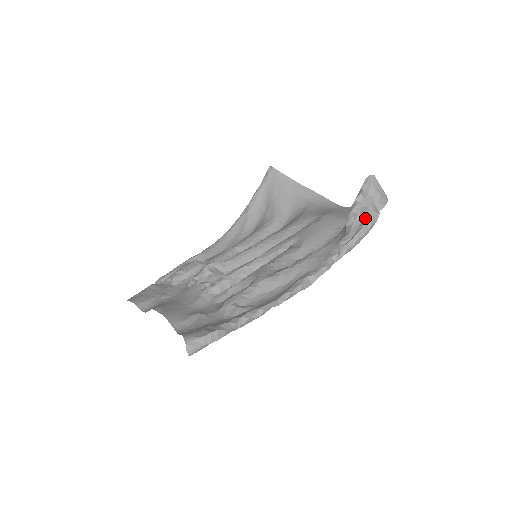
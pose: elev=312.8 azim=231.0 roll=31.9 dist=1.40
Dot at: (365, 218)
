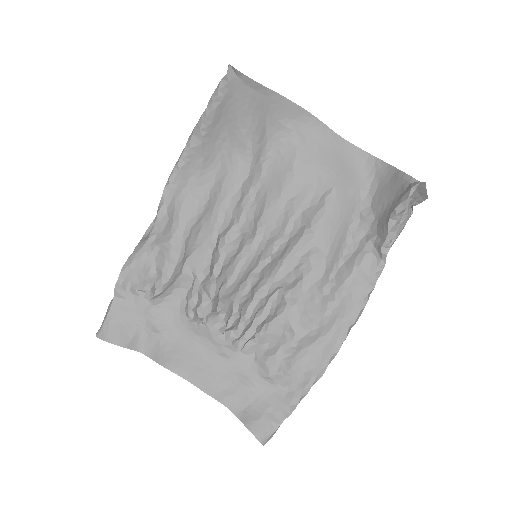
Dot at: (399, 228)
